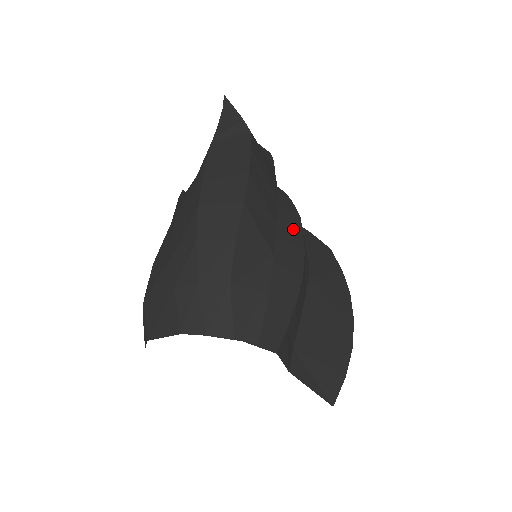
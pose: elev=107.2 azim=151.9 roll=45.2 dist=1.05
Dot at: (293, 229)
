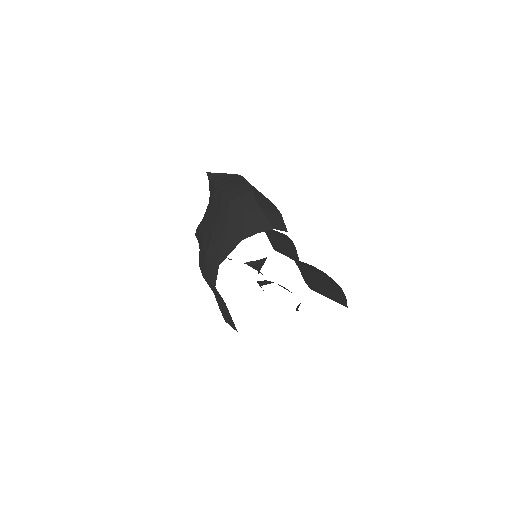
Dot at: occluded
